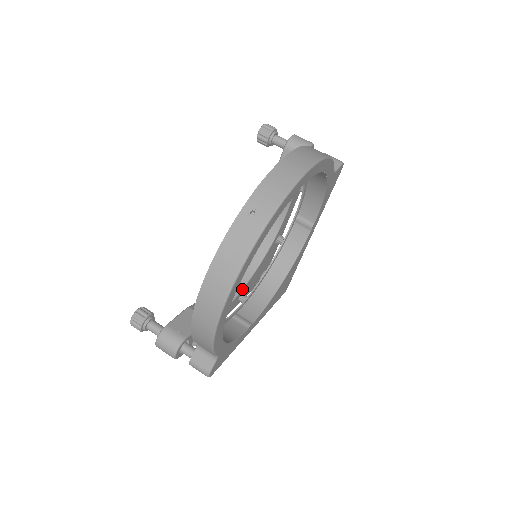
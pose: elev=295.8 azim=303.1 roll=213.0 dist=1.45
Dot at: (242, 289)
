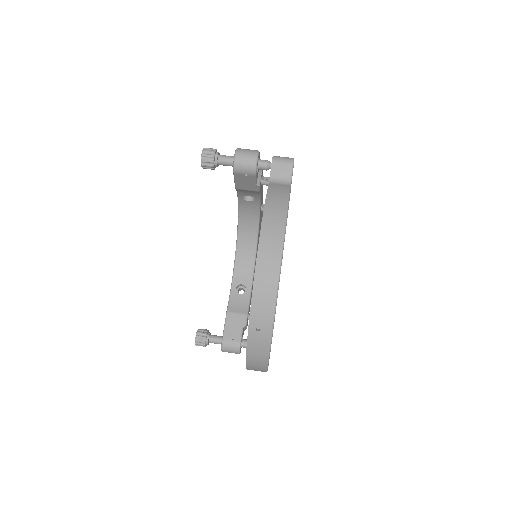
Dot at: occluded
